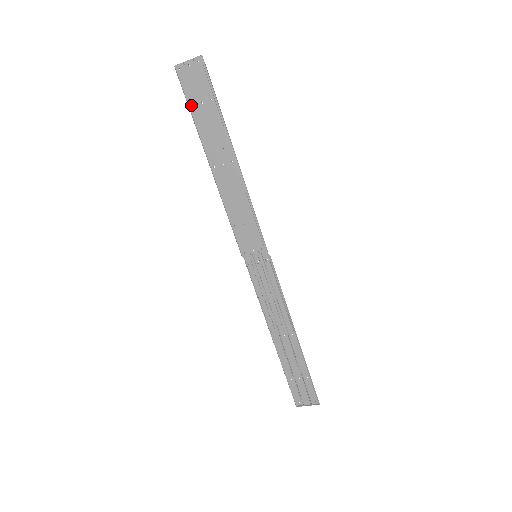
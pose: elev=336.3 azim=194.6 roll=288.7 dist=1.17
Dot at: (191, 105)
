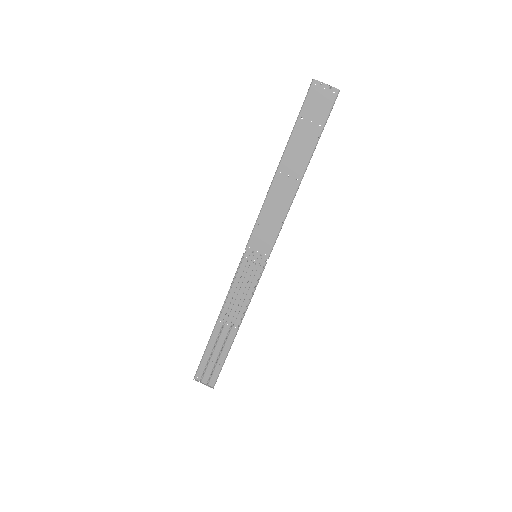
Dot at: (302, 116)
